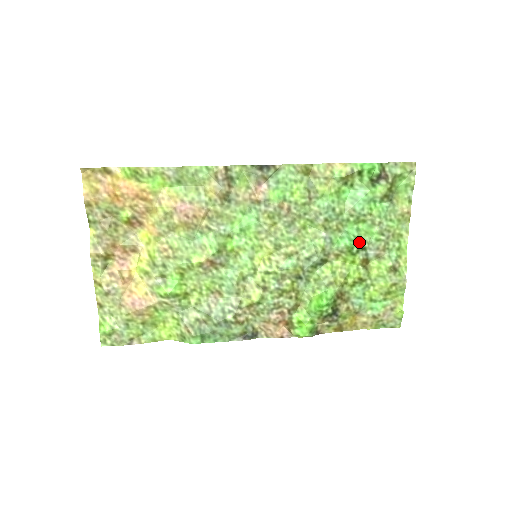
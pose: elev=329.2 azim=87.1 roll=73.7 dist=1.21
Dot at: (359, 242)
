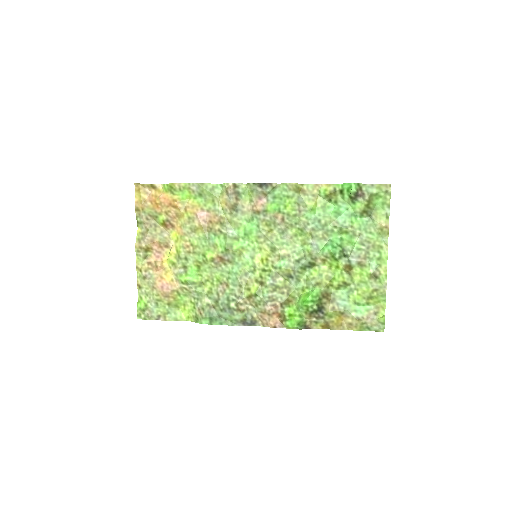
Dot at: (341, 249)
